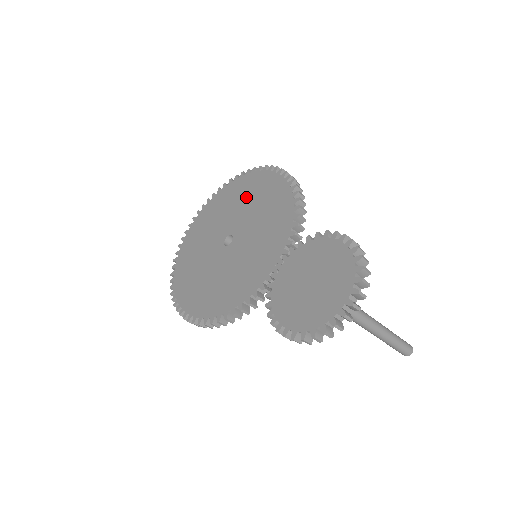
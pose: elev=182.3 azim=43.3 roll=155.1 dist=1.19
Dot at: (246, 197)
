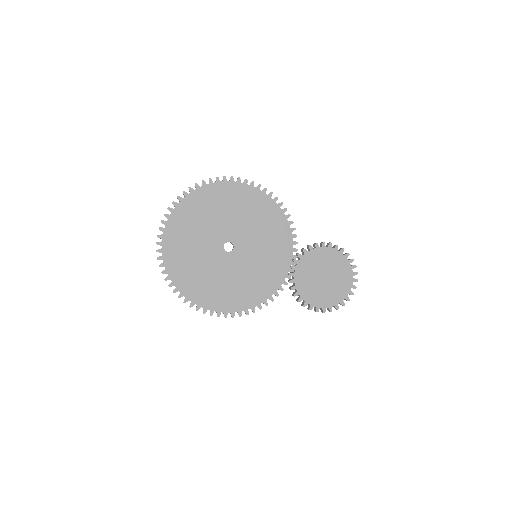
Dot at: (230, 207)
